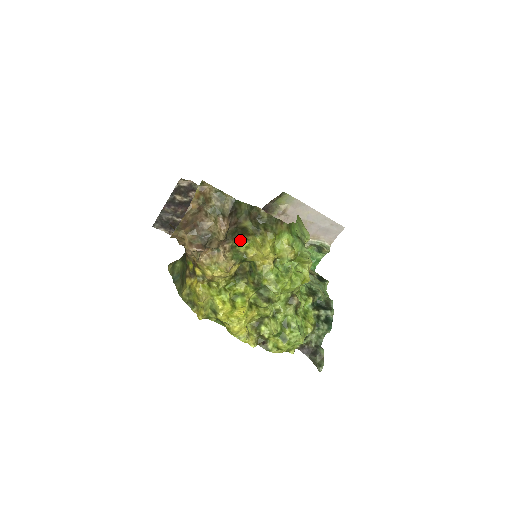
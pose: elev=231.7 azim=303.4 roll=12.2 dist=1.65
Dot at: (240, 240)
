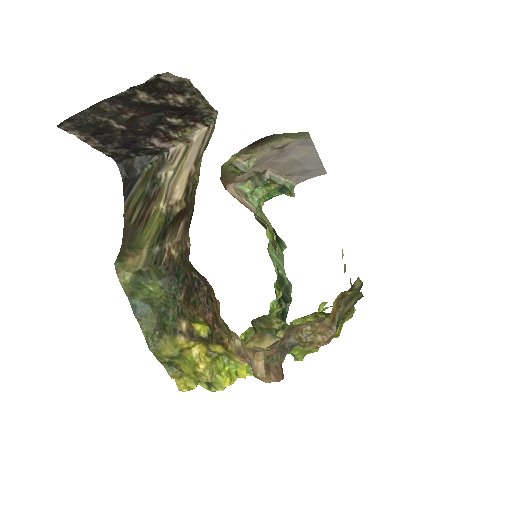
Dot at: (306, 316)
